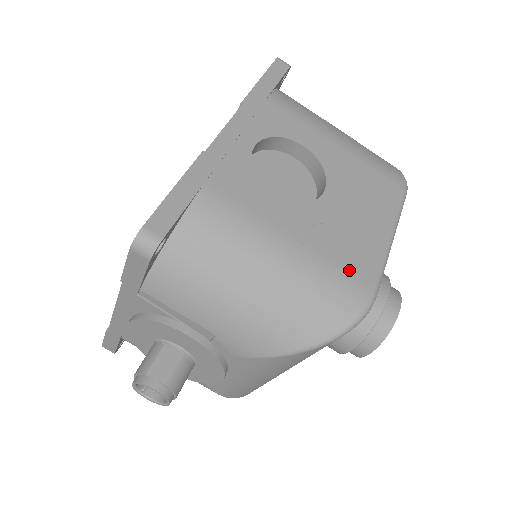
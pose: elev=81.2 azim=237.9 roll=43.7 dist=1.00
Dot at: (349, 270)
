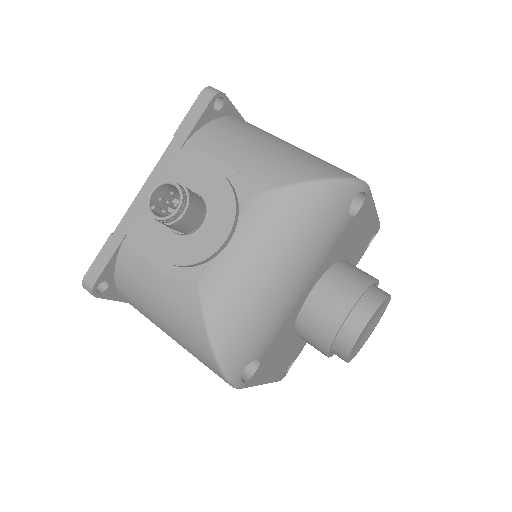
Dot at: occluded
